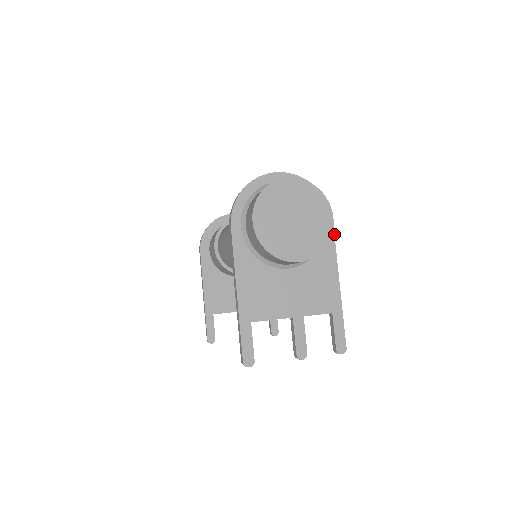
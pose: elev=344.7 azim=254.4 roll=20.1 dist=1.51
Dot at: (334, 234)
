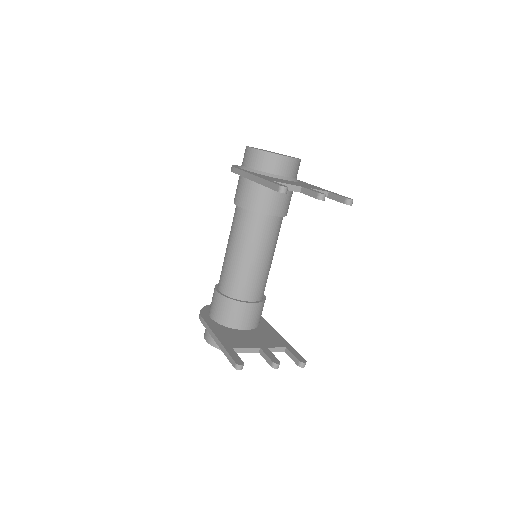
Dot at: occluded
